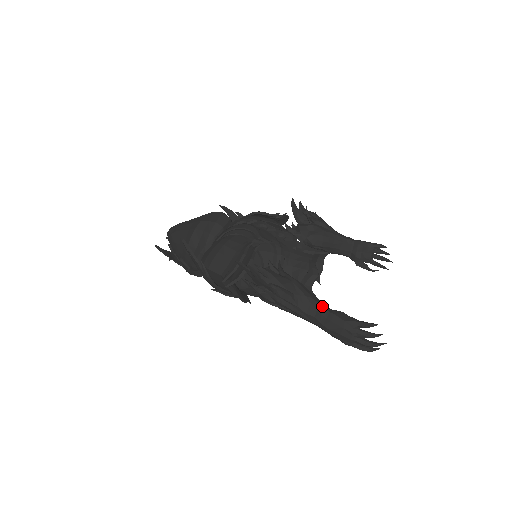
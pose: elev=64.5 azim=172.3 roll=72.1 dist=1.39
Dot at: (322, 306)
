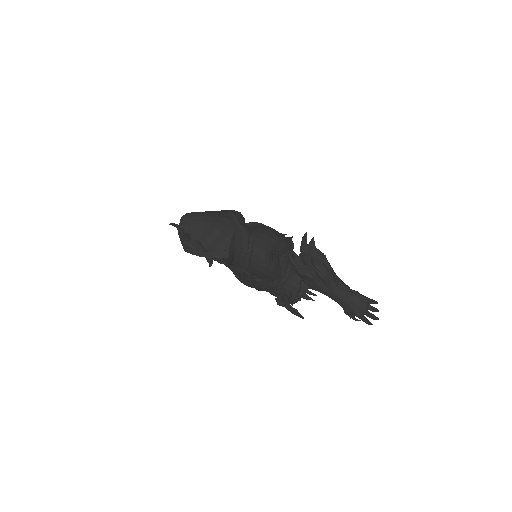
Dot at: occluded
